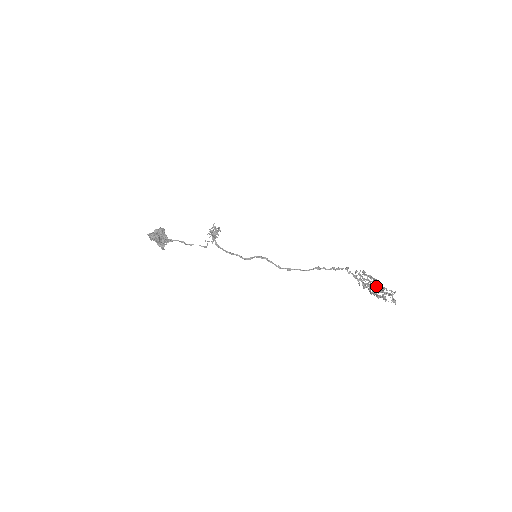
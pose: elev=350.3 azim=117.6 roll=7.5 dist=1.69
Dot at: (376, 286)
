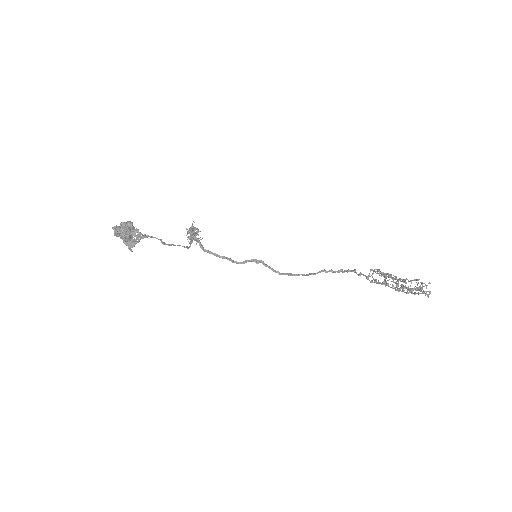
Dot at: (405, 279)
